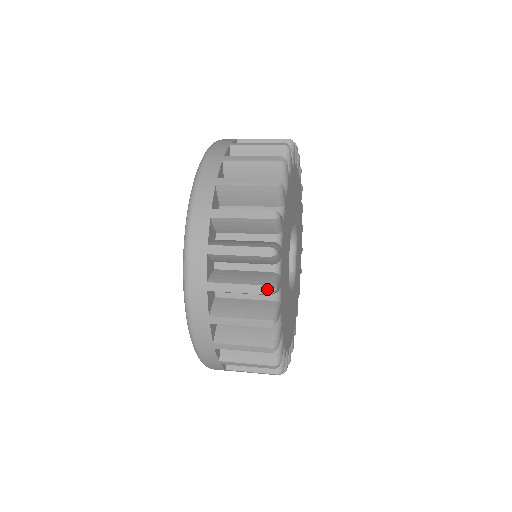
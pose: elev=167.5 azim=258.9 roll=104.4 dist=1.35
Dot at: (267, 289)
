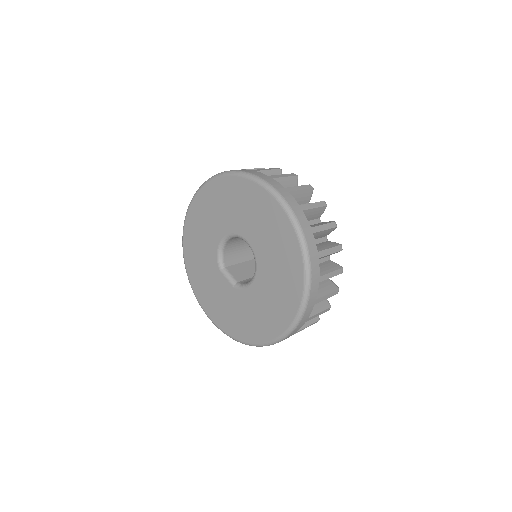
Dot at: (325, 203)
